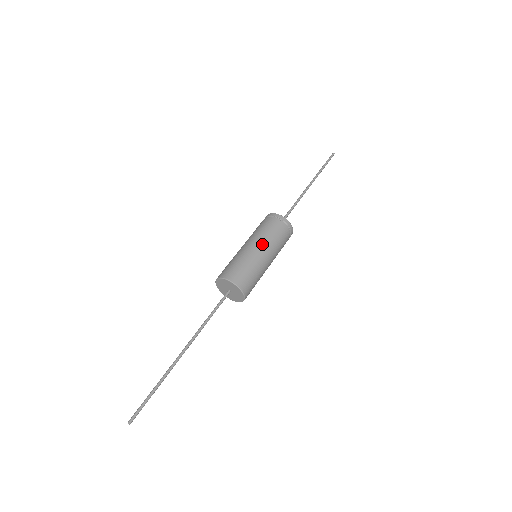
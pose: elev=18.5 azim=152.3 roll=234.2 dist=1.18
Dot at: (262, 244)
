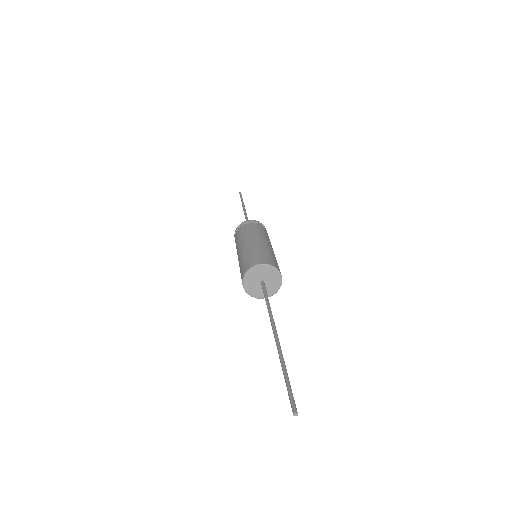
Dot at: (246, 240)
